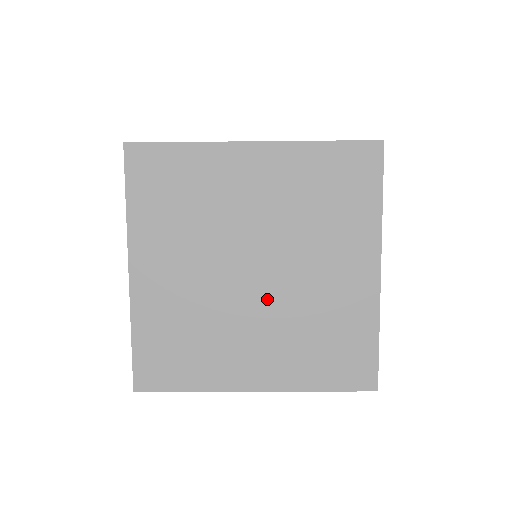
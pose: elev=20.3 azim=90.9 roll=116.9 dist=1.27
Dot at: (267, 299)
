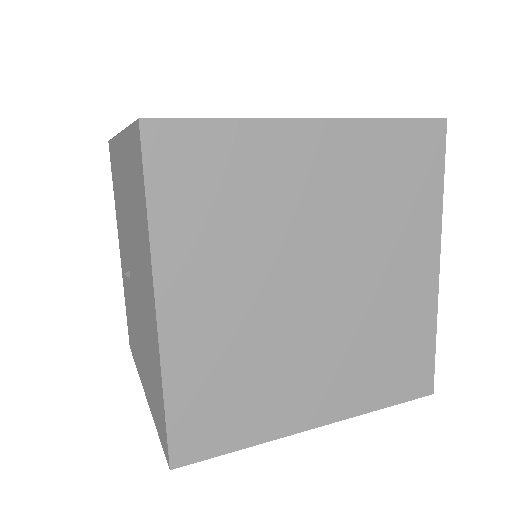
Dot at: (330, 317)
